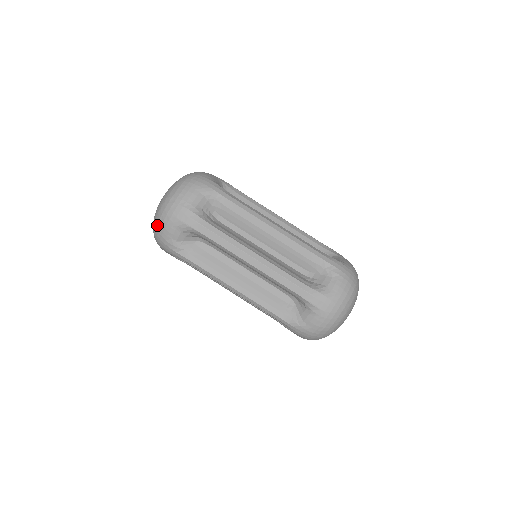
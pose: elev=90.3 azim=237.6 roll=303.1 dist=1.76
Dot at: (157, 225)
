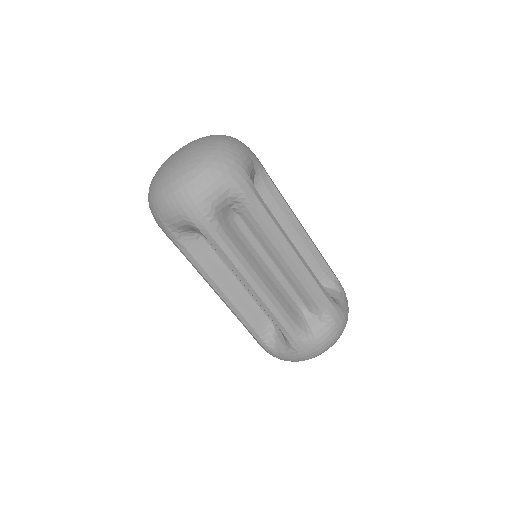
Dot at: (195, 178)
